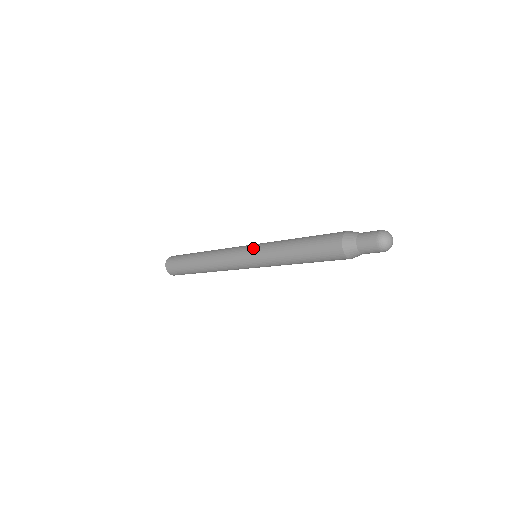
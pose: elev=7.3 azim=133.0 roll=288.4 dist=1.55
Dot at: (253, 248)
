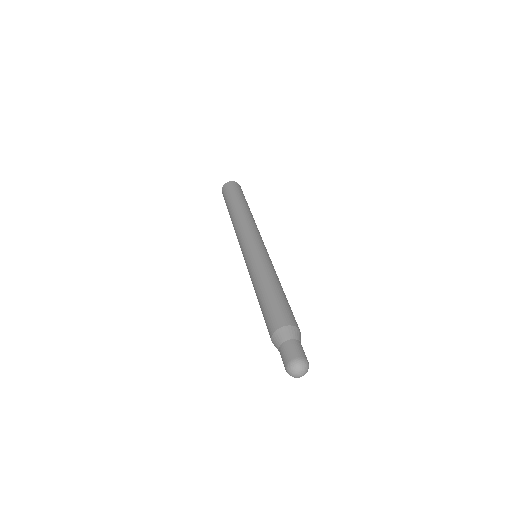
Dot at: occluded
